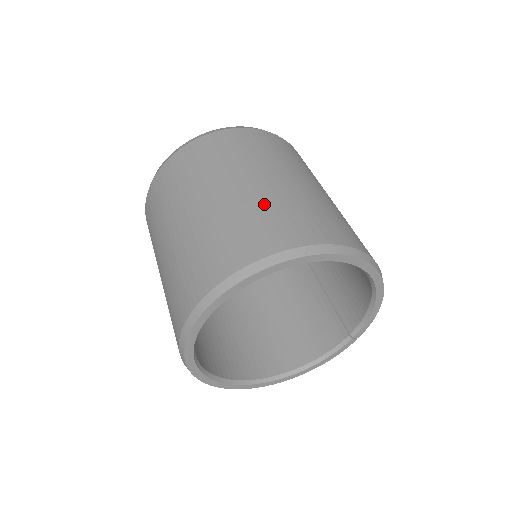
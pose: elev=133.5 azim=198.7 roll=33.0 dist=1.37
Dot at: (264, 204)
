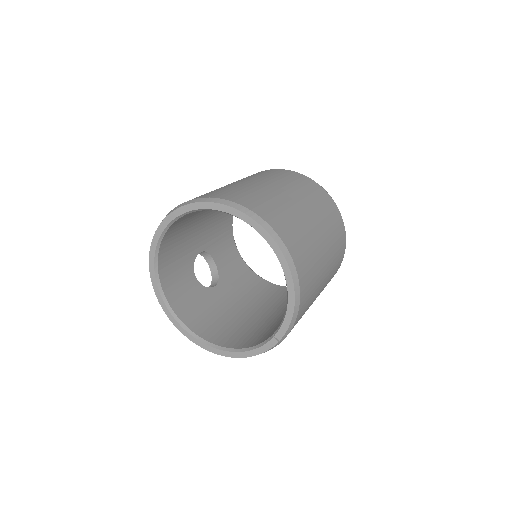
Dot at: (241, 187)
